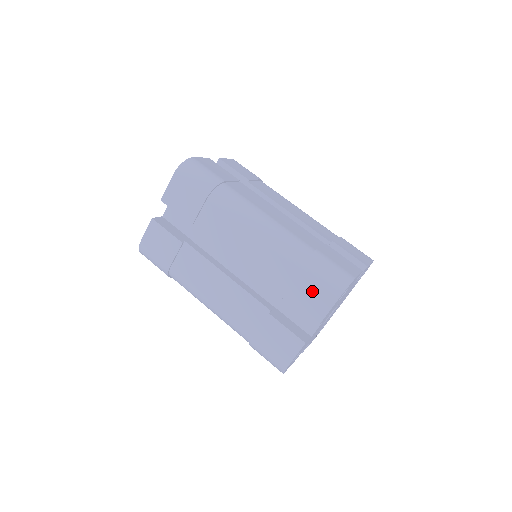
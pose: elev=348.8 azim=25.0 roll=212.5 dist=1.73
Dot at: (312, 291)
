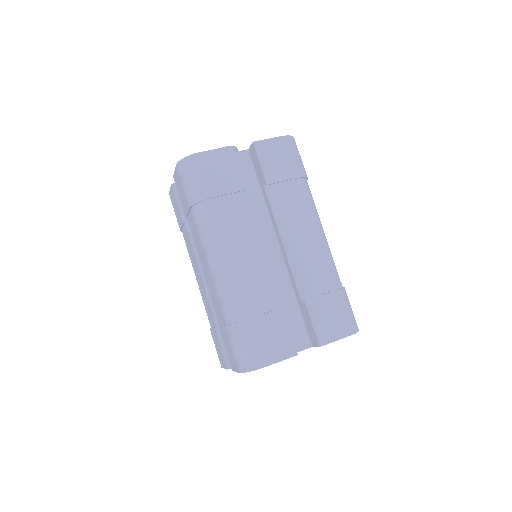
Dot at: (334, 315)
